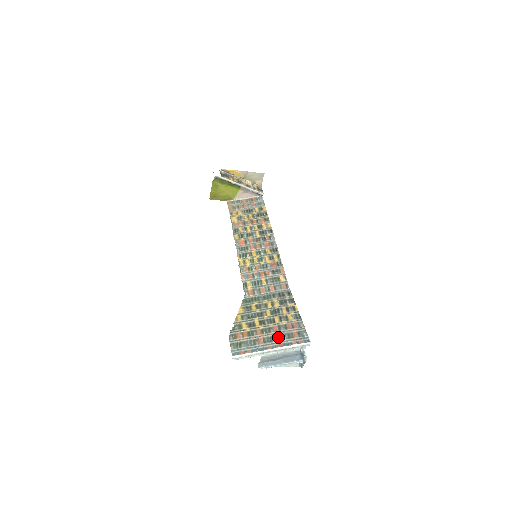
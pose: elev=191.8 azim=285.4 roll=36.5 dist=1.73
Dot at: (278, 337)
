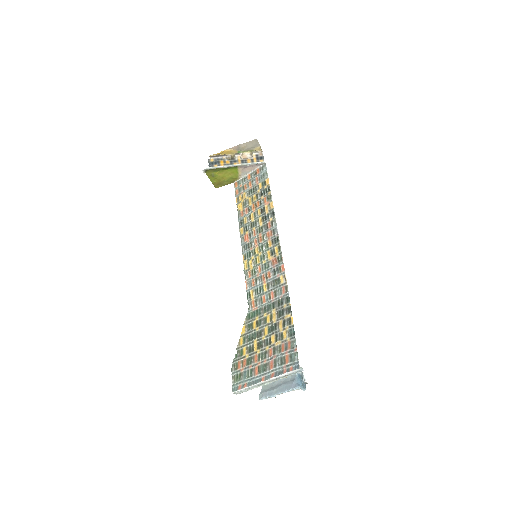
Dot at: (271, 364)
